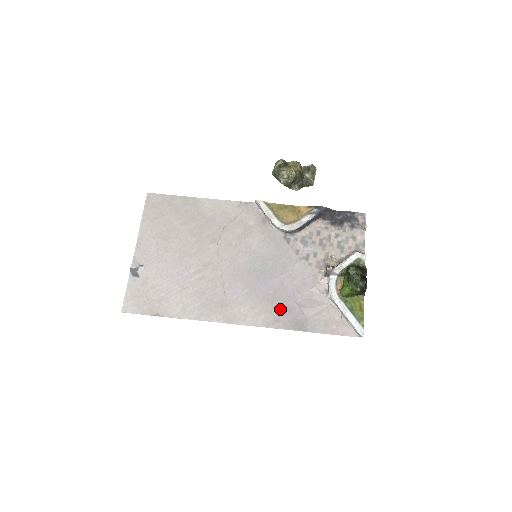
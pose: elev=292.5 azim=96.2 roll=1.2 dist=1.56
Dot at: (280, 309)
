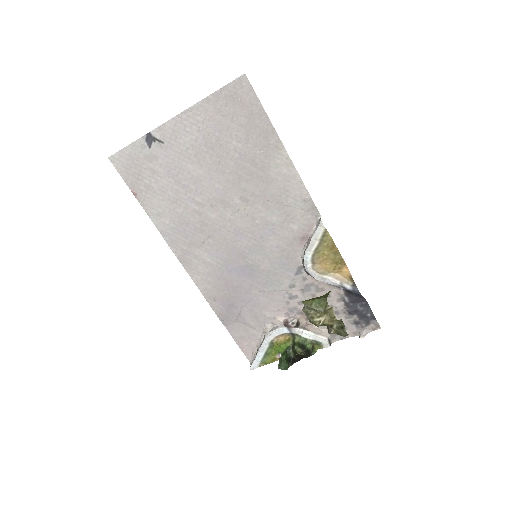
Dot at: (226, 297)
